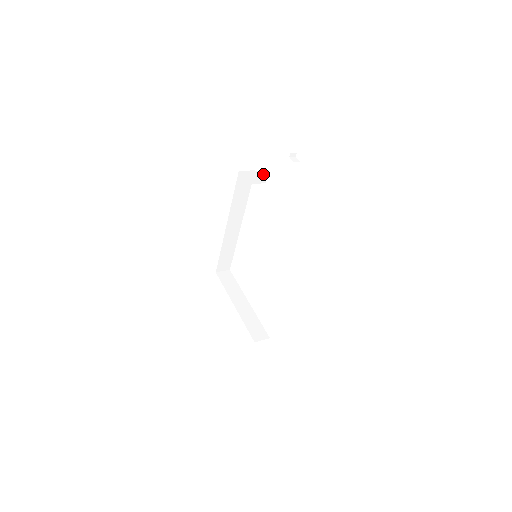
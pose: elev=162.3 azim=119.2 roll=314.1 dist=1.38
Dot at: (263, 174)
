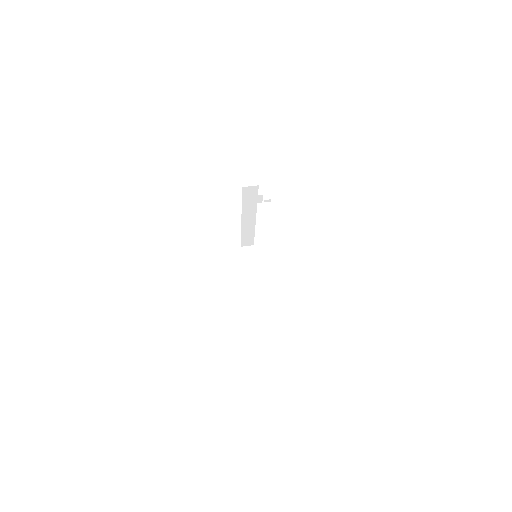
Dot at: (258, 197)
